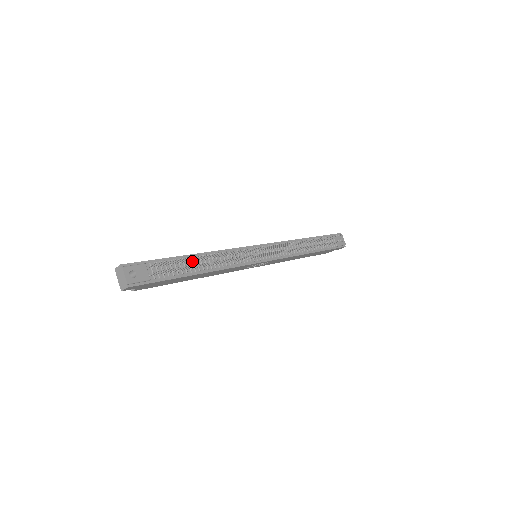
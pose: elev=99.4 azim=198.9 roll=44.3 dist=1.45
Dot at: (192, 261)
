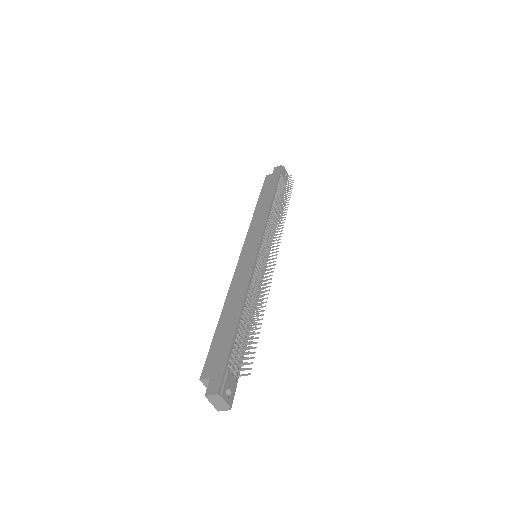
Dot at: (244, 324)
